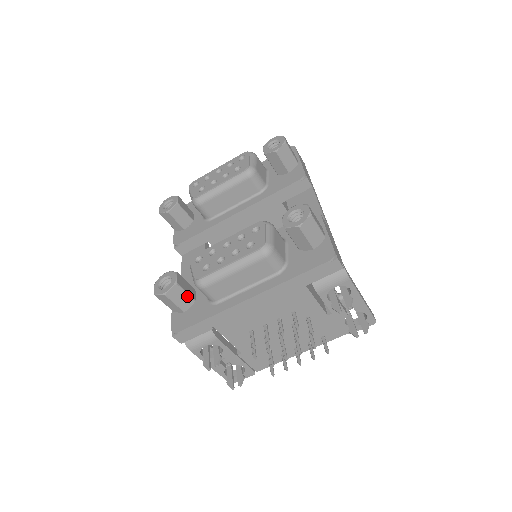
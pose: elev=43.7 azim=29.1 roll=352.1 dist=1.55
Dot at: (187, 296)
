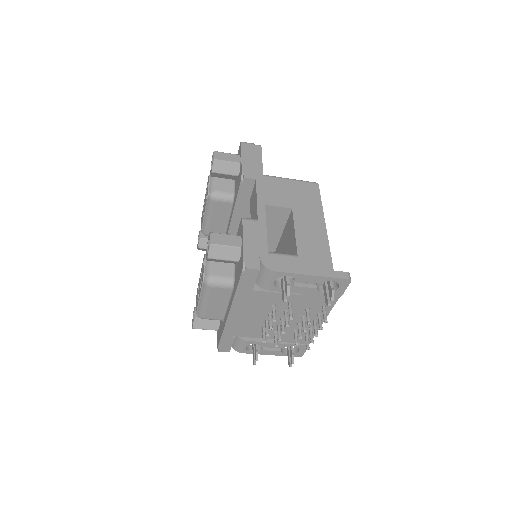
Dot at: (210, 321)
